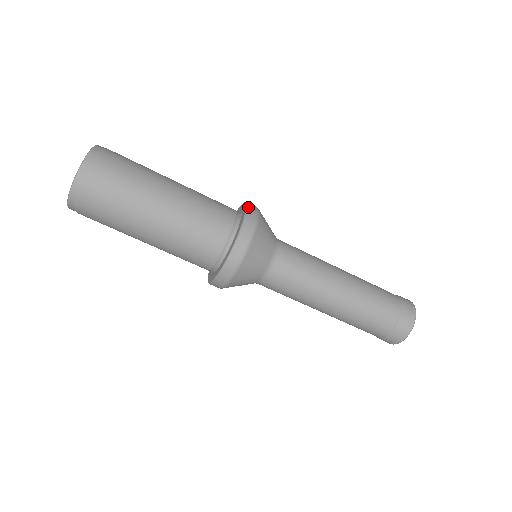
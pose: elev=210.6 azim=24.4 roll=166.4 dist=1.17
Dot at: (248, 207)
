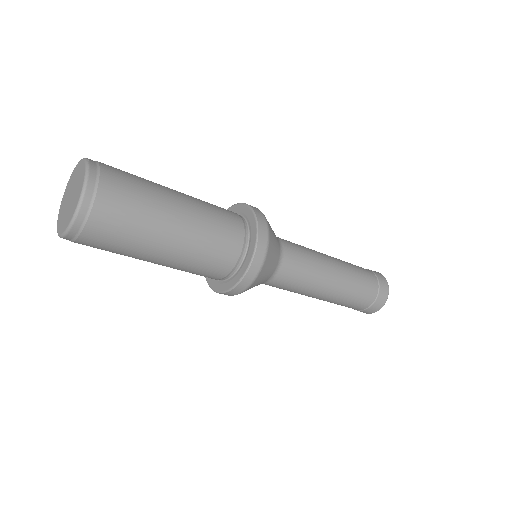
Dot at: (250, 206)
